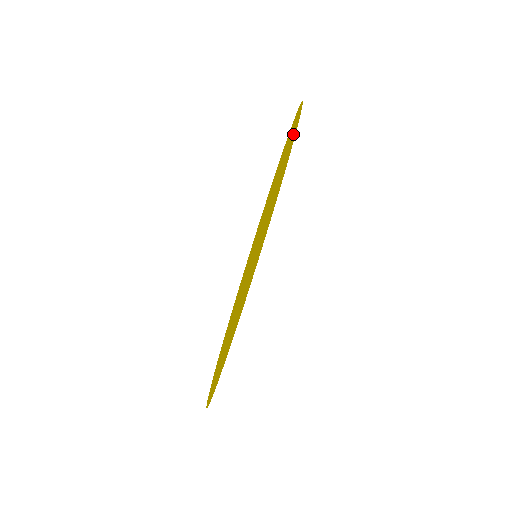
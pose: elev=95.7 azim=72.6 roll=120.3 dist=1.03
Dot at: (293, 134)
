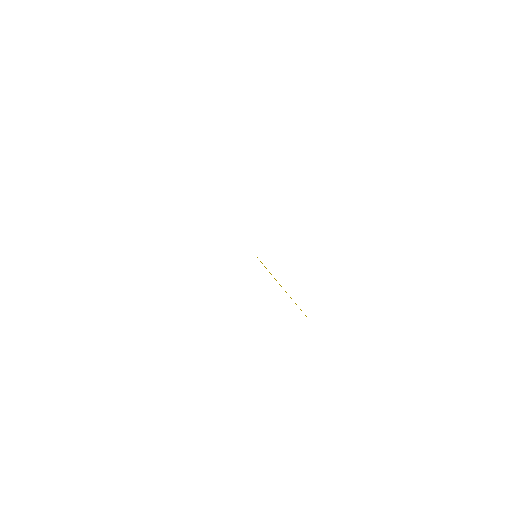
Dot at: occluded
